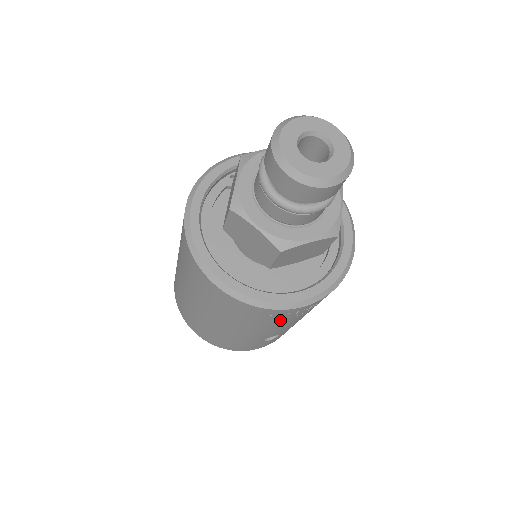
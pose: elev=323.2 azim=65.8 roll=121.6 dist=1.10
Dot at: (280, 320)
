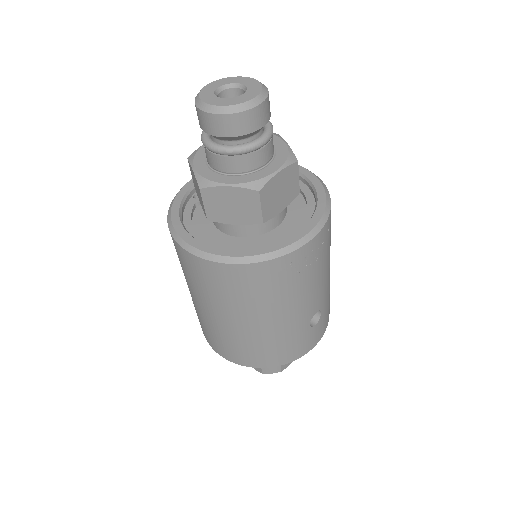
Dot at: (304, 273)
